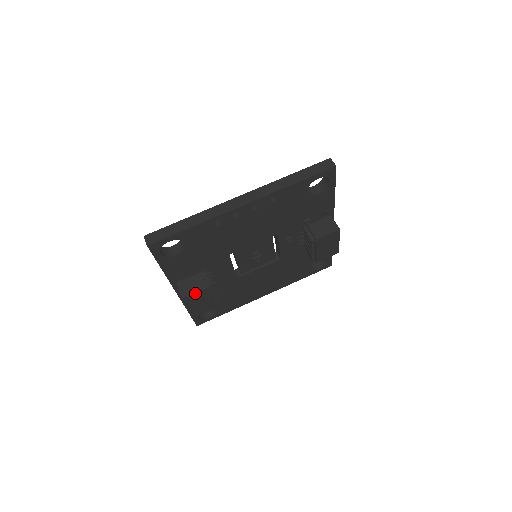
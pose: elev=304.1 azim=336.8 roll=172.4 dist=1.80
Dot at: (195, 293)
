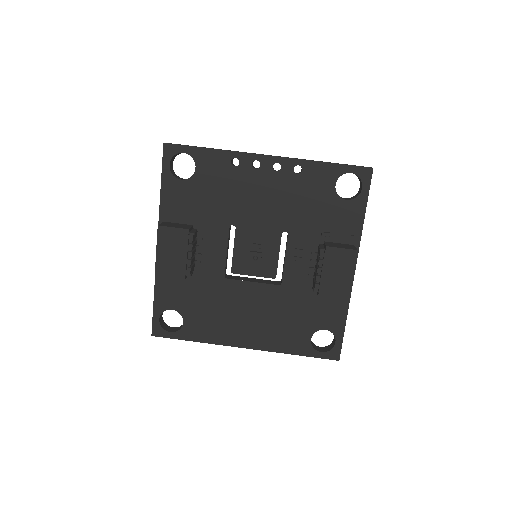
Dot at: (173, 228)
